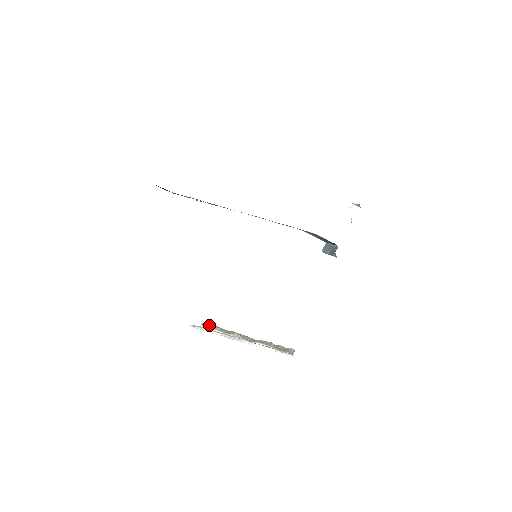
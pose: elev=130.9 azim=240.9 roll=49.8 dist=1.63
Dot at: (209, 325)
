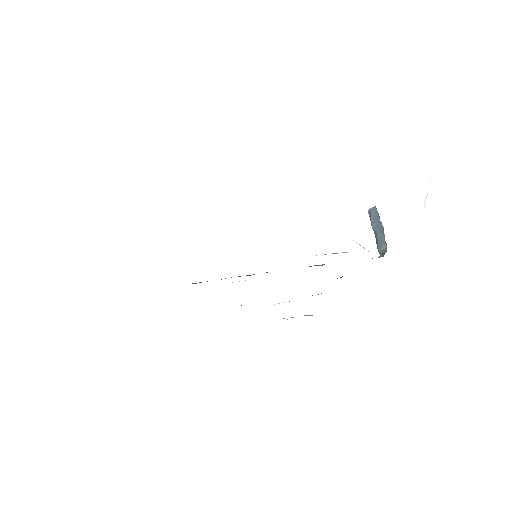
Dot at: occluded
